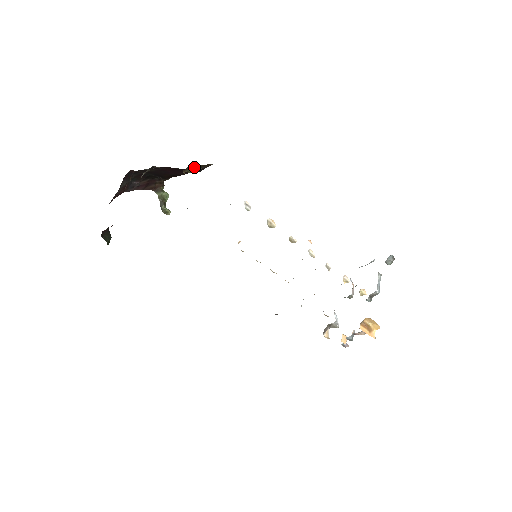
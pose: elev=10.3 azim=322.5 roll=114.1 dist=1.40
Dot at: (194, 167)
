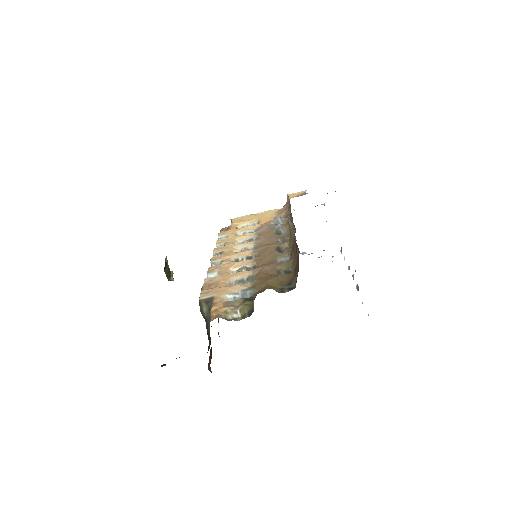
Dot at: occluded
